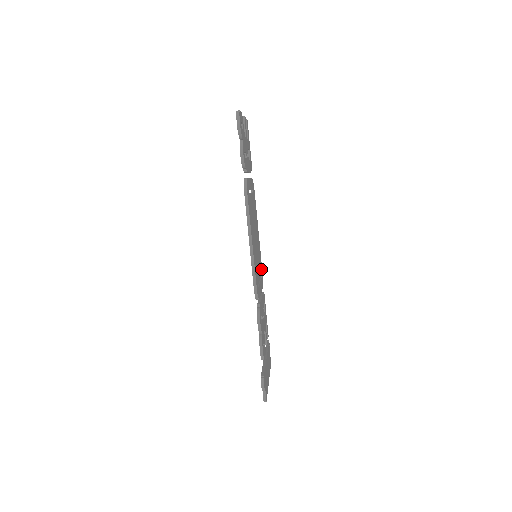
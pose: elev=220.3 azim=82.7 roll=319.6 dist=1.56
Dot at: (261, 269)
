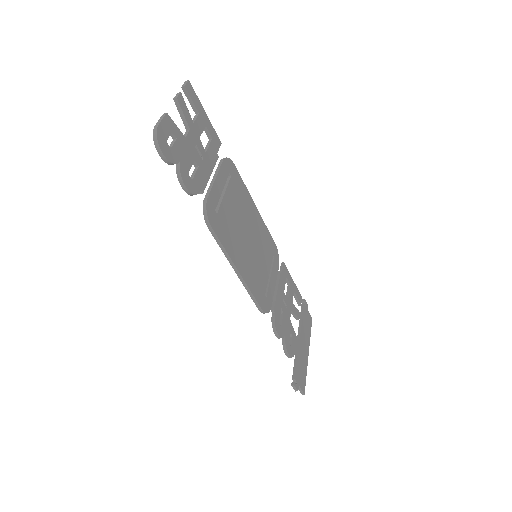
Dot at: (272, 247)
